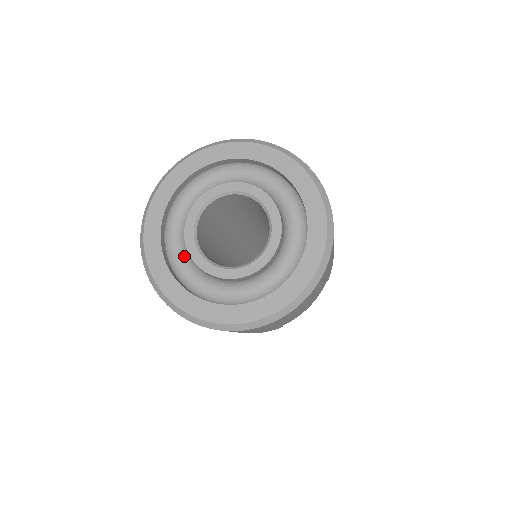
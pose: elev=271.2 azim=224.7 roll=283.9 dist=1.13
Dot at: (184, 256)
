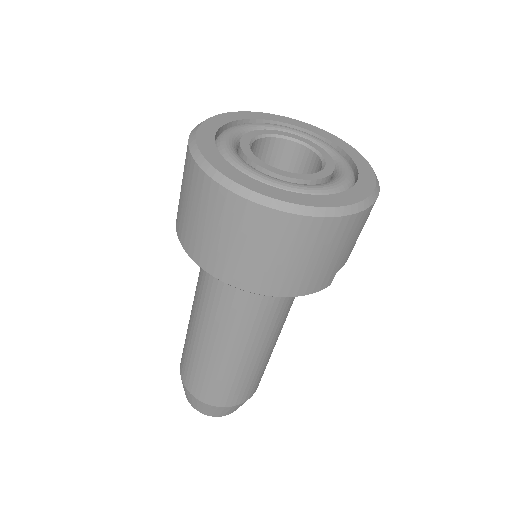
Dot at: (255, 168)
